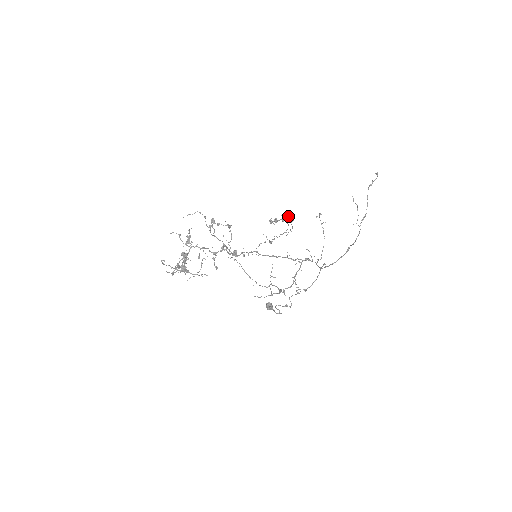
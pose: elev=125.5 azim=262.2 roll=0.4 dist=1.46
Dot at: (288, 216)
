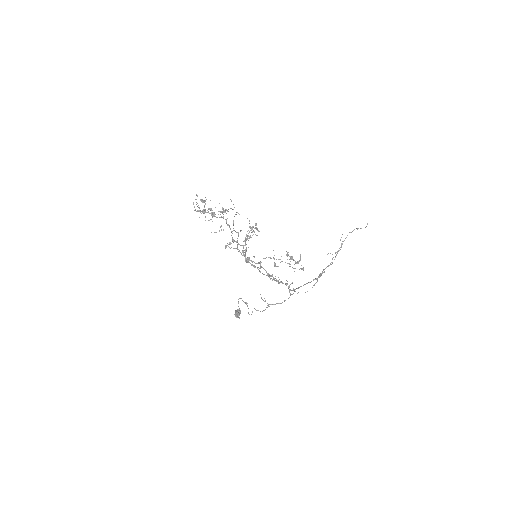
Dot at: (303, 267)
